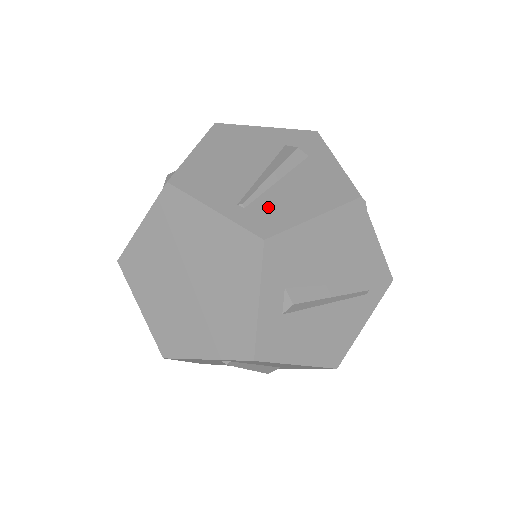
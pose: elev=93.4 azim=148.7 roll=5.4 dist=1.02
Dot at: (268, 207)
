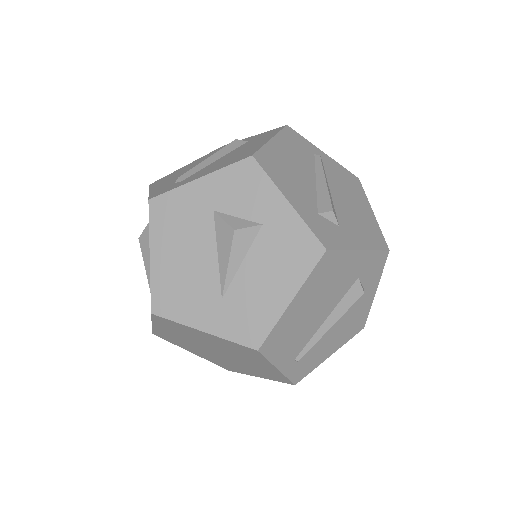
Dot at: (311, 356)
